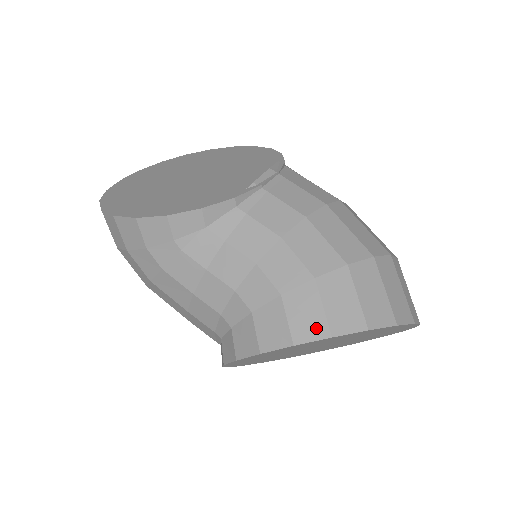
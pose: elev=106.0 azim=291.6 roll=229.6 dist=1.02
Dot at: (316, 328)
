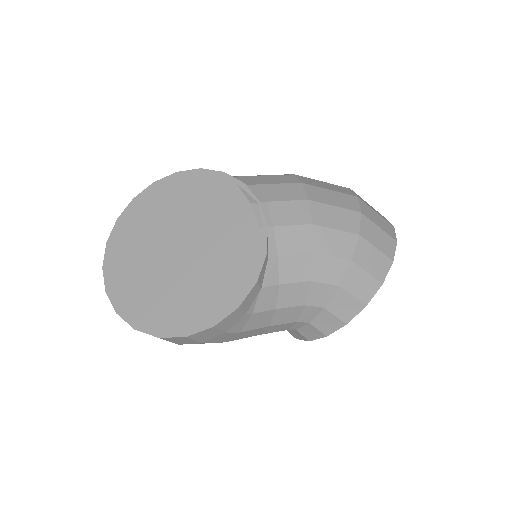
Dot at: (371, 287)
